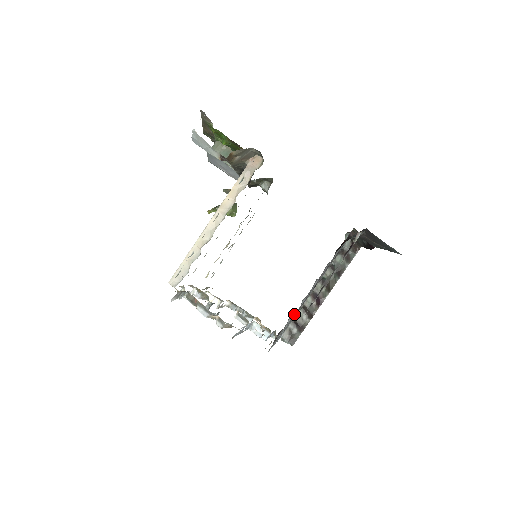
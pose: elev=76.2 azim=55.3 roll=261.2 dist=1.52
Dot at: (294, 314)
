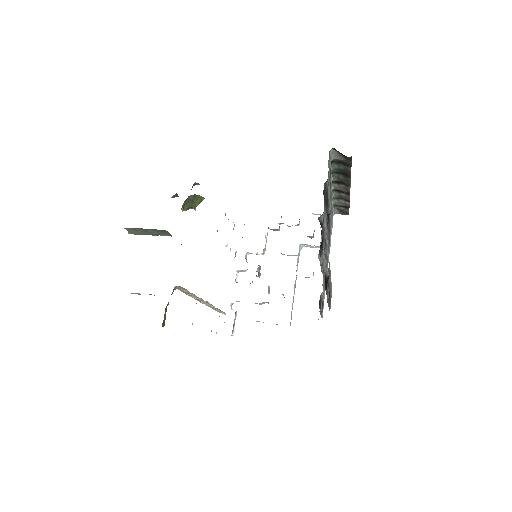
Dot at: occluded
